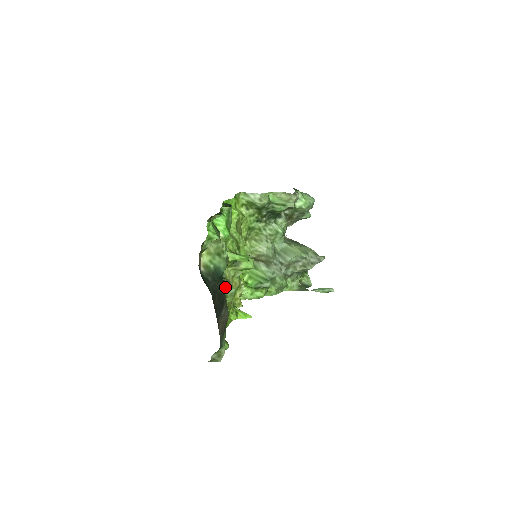
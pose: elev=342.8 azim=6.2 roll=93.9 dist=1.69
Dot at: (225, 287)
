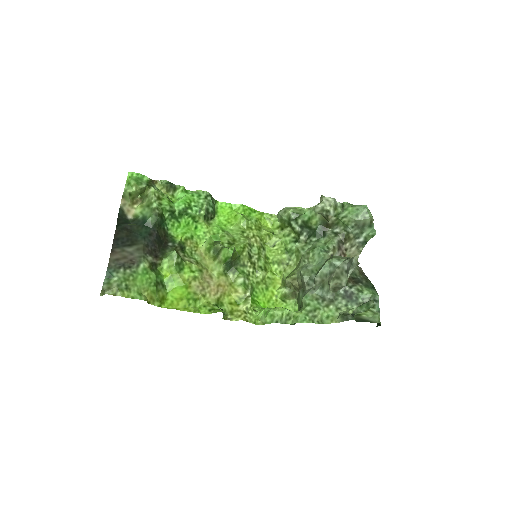
Dot at: occluded
